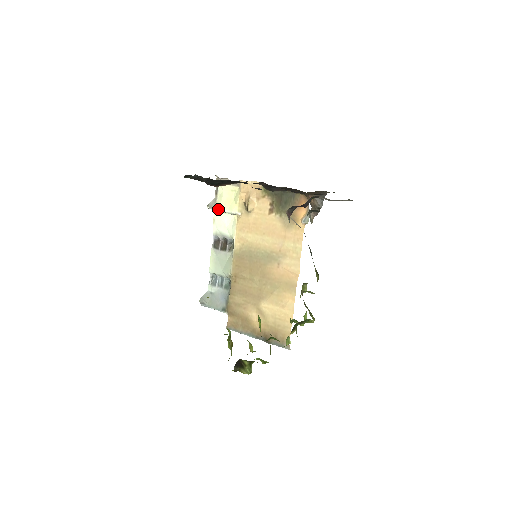
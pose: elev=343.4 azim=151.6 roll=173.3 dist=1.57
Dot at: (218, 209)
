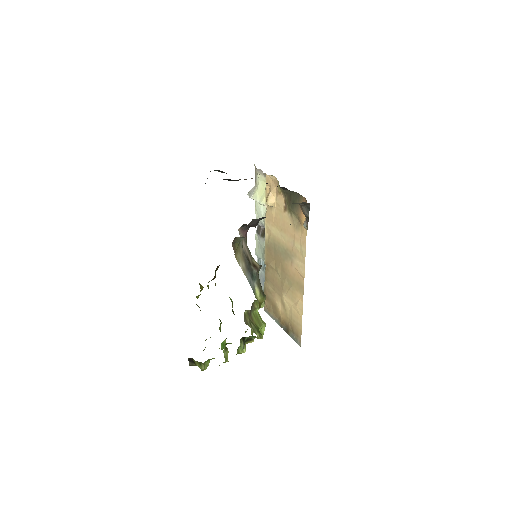
Dot at: (253, 198)
